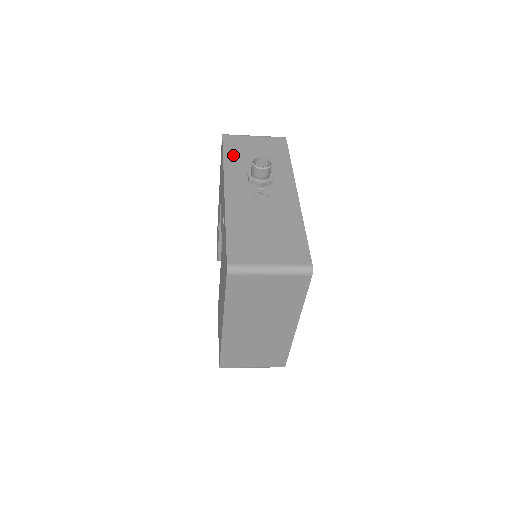
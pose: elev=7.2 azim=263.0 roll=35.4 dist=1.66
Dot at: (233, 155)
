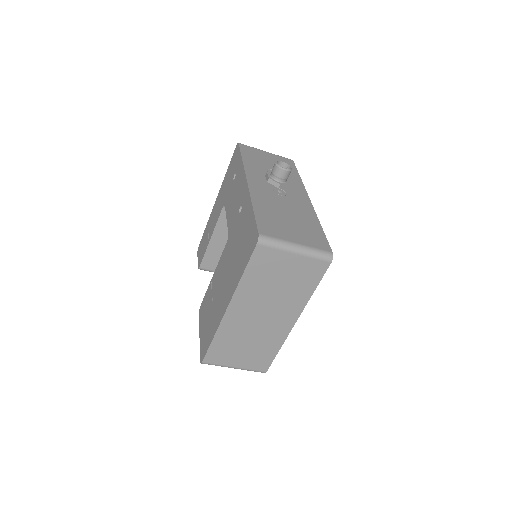
Dot at: (250, 159)
